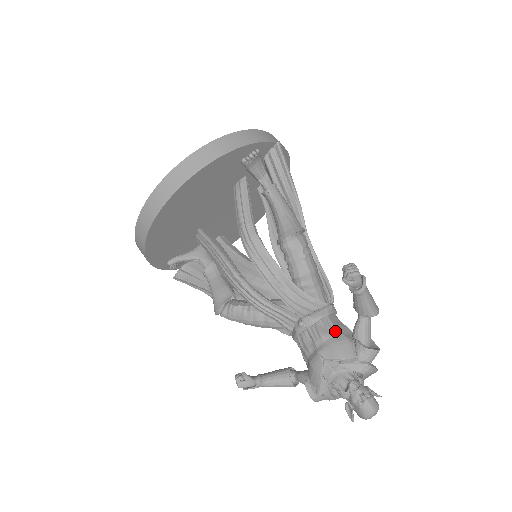
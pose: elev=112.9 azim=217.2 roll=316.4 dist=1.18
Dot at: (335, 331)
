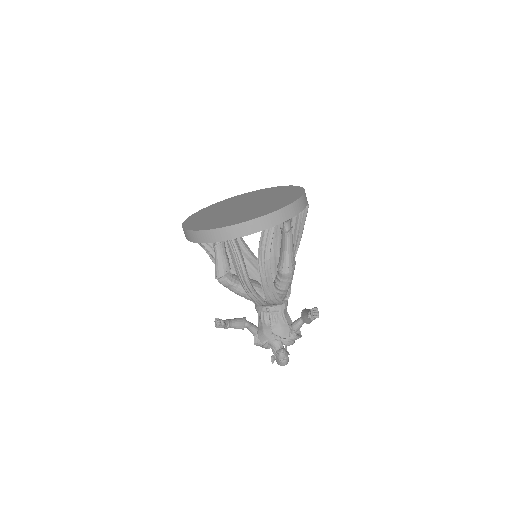
Dot at: (284, 320)
